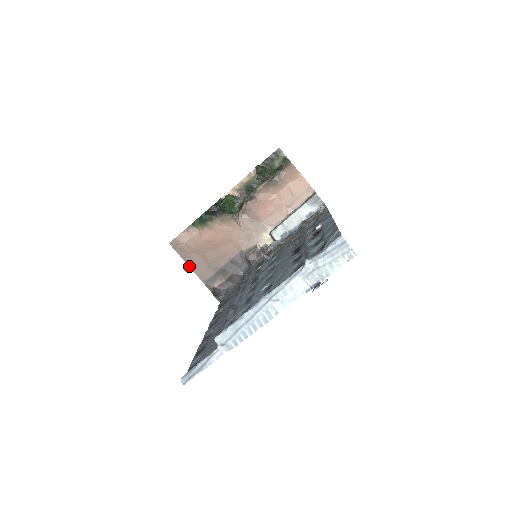
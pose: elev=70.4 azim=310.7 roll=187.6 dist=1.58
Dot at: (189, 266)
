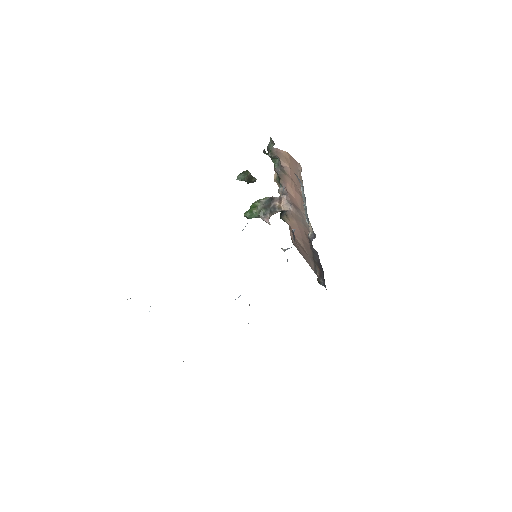
Dot at: (305, 259)
